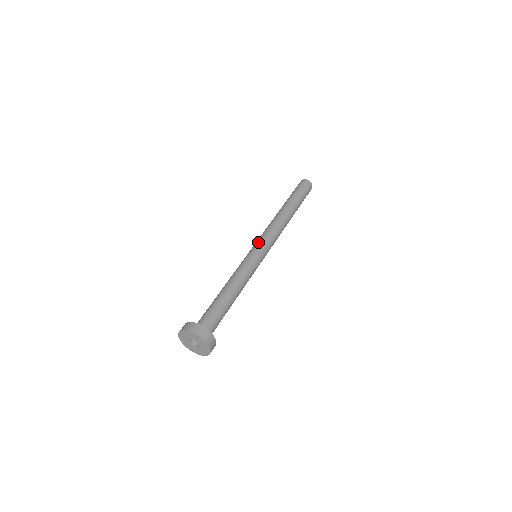
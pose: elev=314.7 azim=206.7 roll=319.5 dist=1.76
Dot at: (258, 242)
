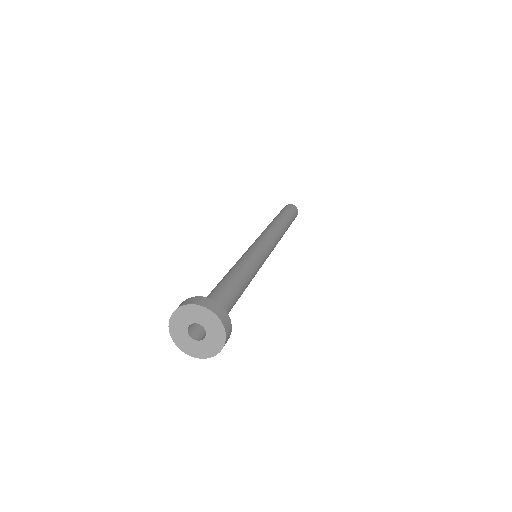
Dot at: (253, 243)
